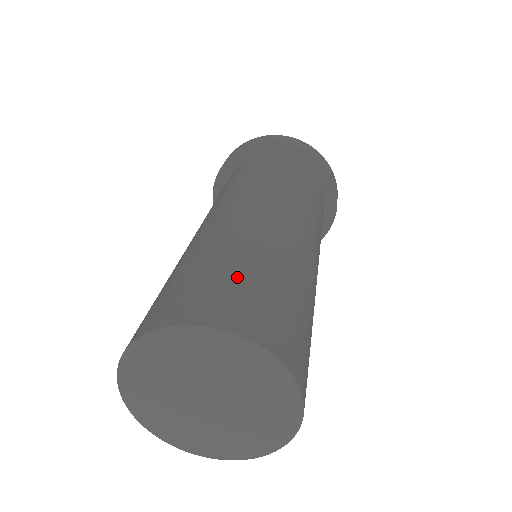
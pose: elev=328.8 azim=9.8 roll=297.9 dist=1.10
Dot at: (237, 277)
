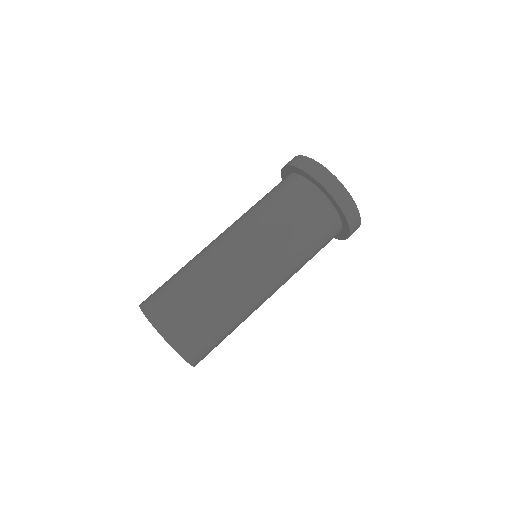
Dot at: (171, 288)
